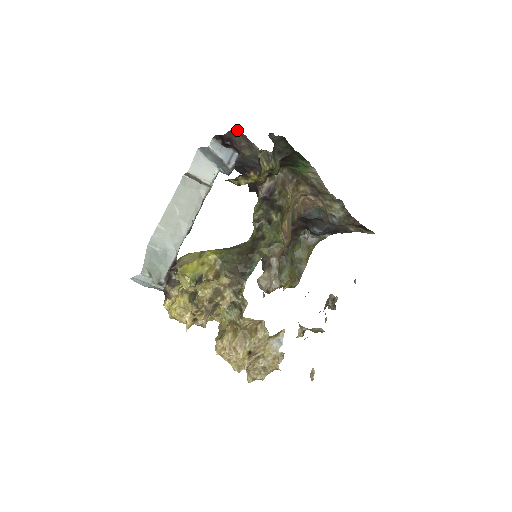
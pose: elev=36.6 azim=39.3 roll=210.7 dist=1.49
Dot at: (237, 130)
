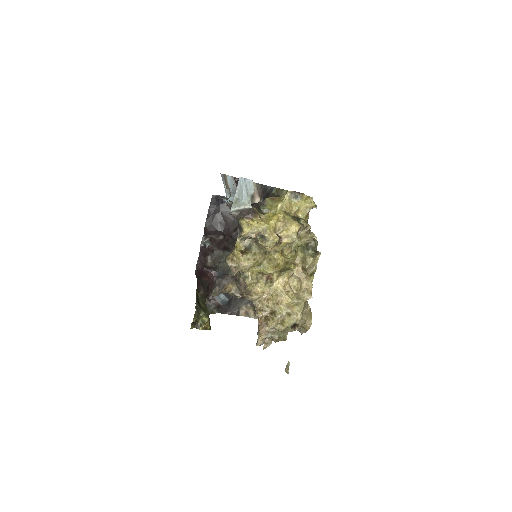
Dot at: occluded
